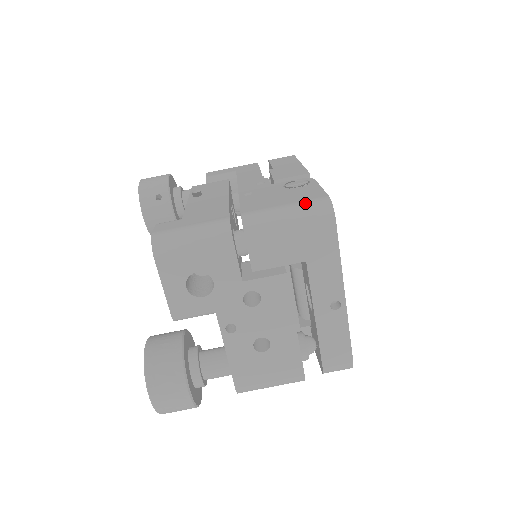
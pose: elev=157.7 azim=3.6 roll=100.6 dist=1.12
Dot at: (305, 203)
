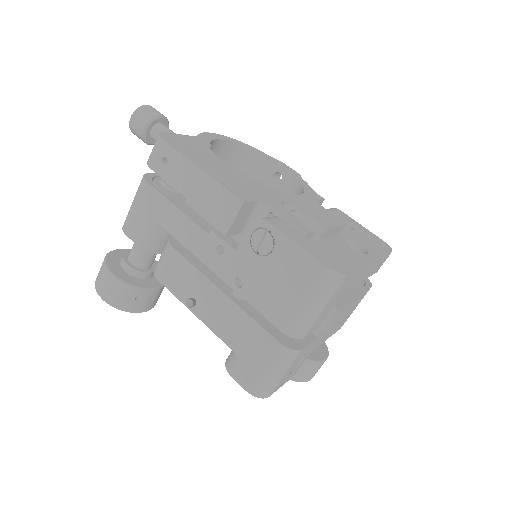
Dot at: (316, 288)
